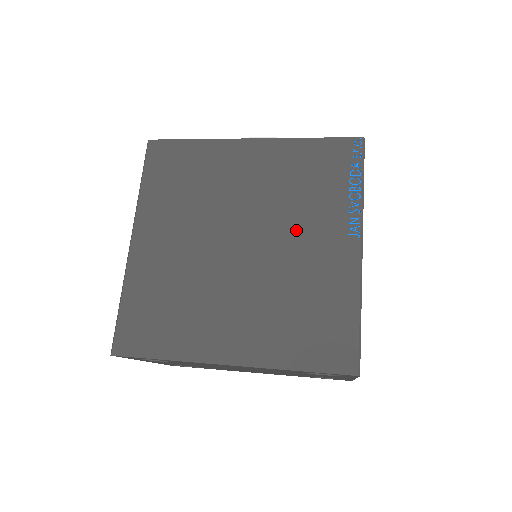
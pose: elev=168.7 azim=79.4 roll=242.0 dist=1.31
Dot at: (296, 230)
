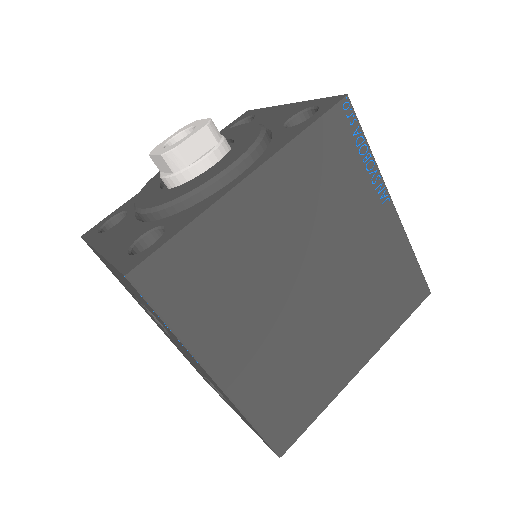
Dot at: (346, 235)
